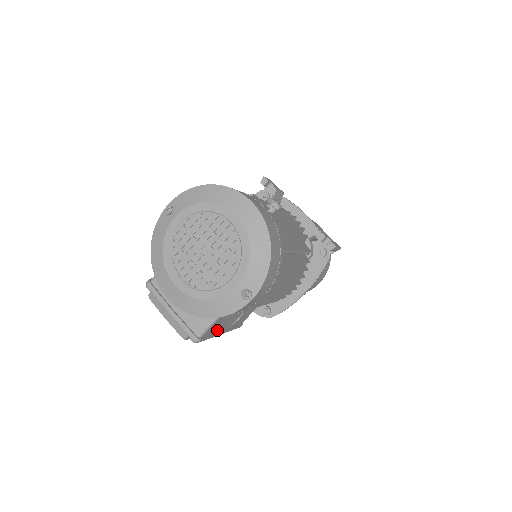
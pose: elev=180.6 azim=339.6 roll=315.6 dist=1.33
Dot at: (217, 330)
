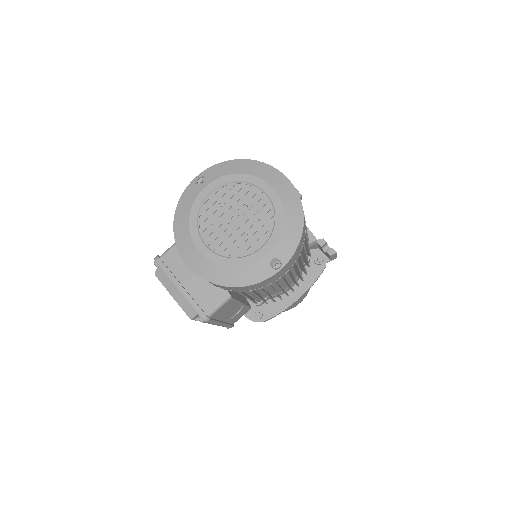
Dot at: (220, 317)
